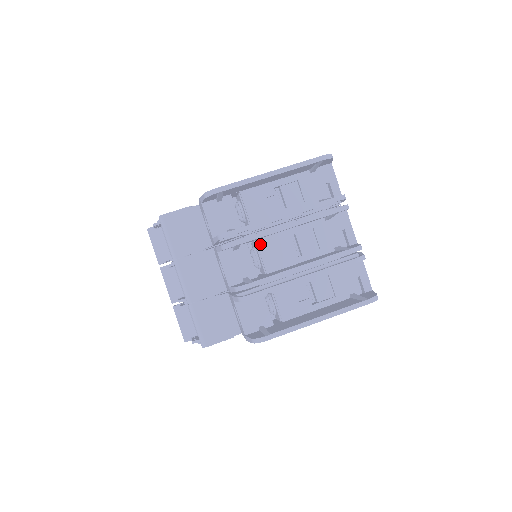
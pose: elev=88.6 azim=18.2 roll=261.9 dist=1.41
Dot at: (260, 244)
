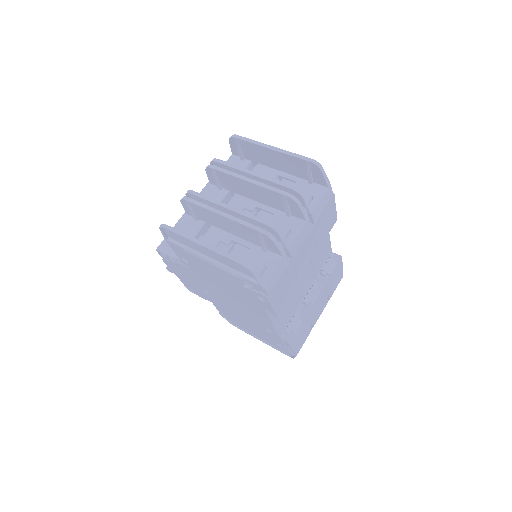
Dot at: (235, 197)
